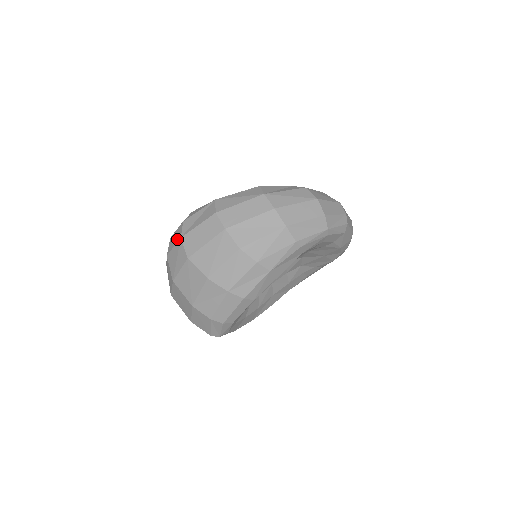
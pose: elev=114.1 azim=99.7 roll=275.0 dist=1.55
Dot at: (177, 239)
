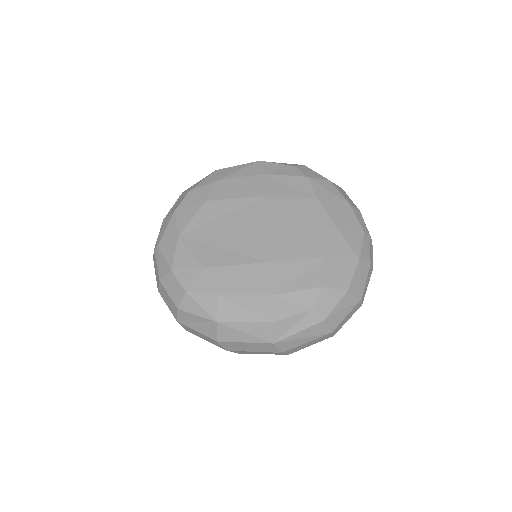
Dot at: (171, 311)
